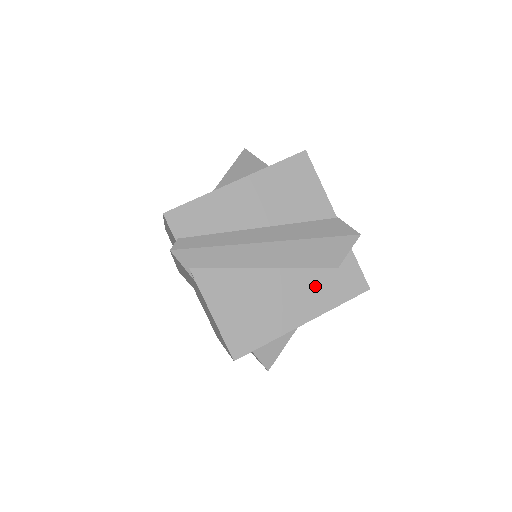
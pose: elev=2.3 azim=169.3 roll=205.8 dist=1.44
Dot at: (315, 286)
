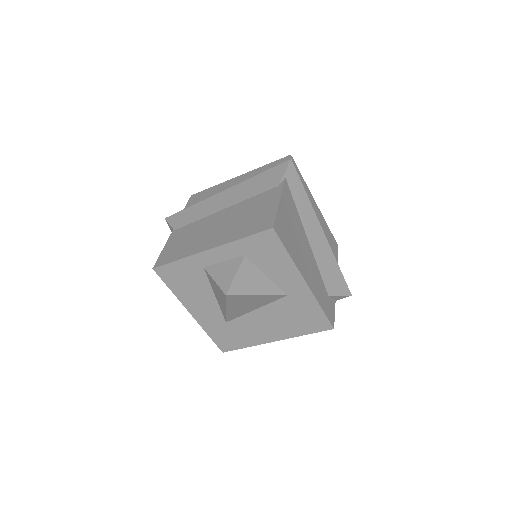
Dot at: (318, 281)
